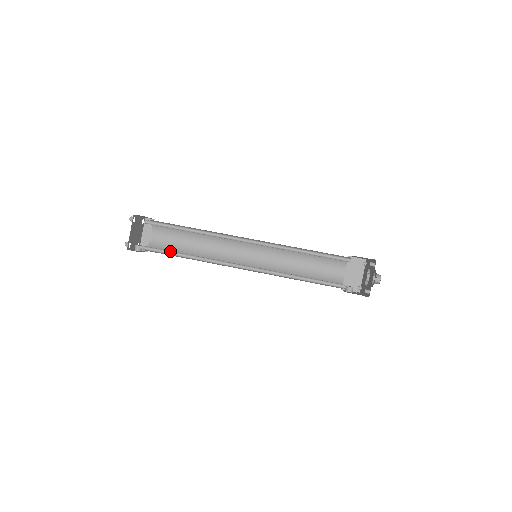
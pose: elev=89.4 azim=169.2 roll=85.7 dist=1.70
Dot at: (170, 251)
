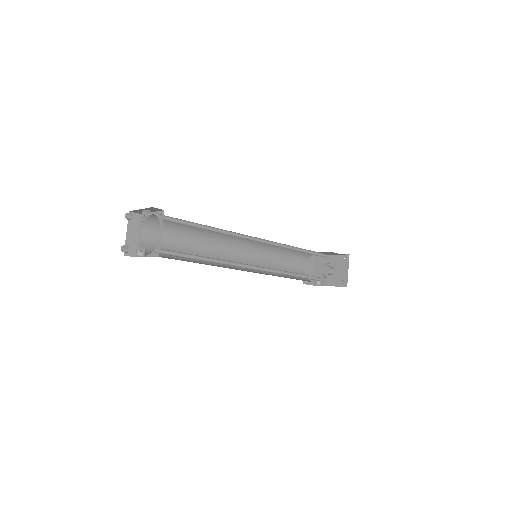
Dot at: (189, 254)
